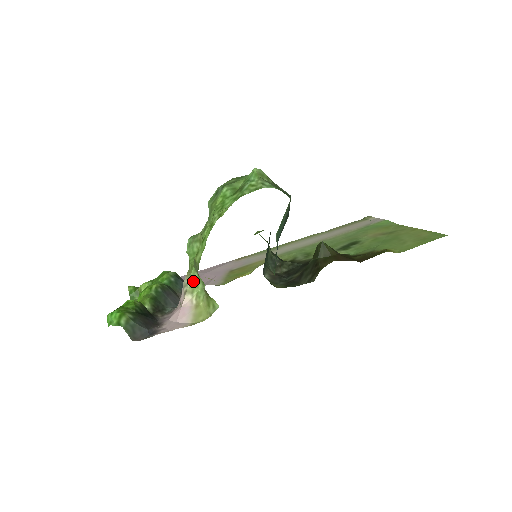
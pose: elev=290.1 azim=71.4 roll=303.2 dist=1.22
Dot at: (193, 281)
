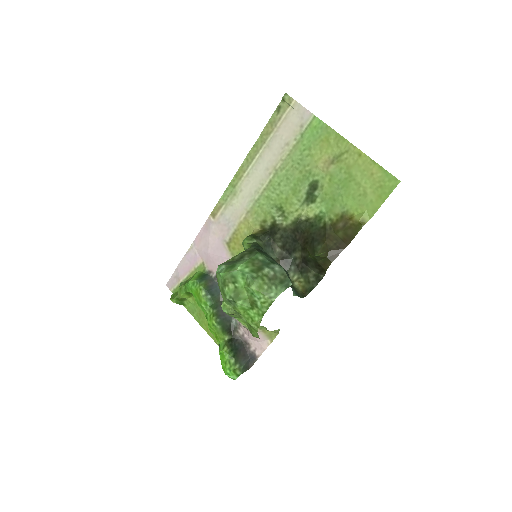
Dot at: occluded
